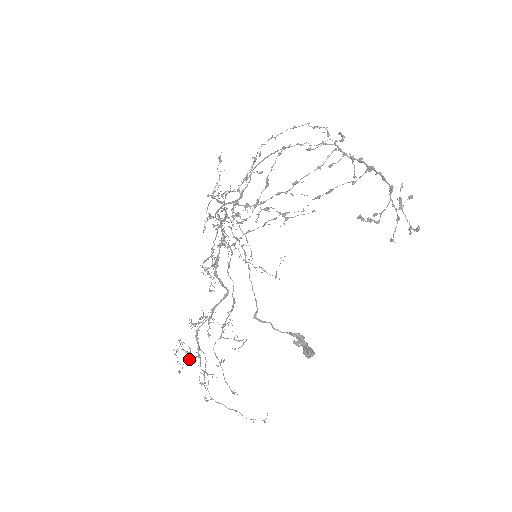
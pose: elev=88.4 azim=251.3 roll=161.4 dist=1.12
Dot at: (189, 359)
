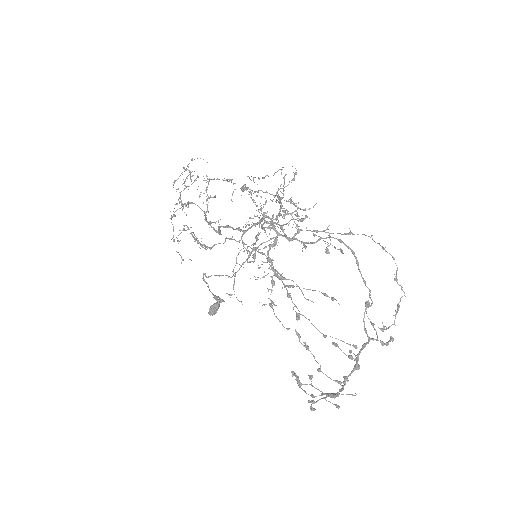
Dot at: (180, 193)
